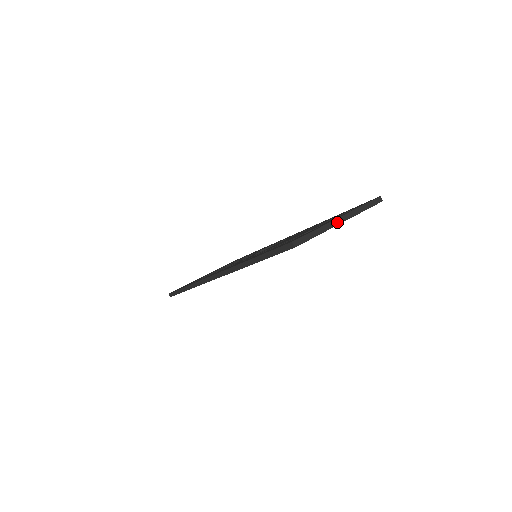
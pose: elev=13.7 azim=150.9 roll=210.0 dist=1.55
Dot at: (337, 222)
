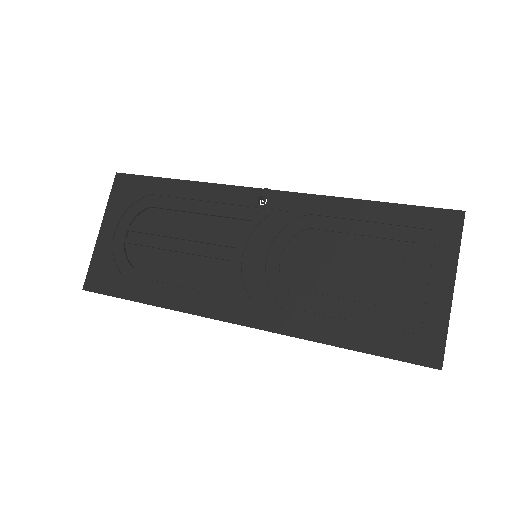
Dot at: (452, 296)
